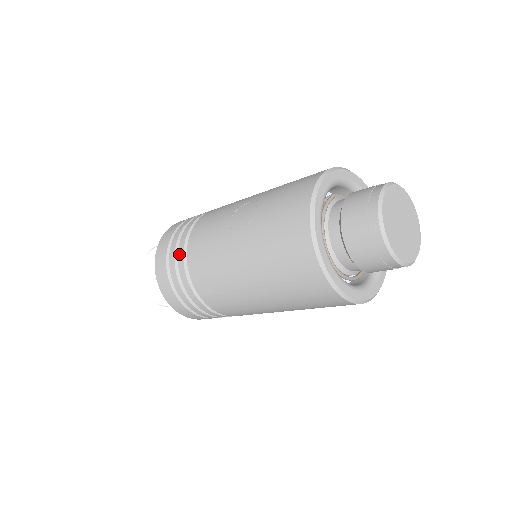
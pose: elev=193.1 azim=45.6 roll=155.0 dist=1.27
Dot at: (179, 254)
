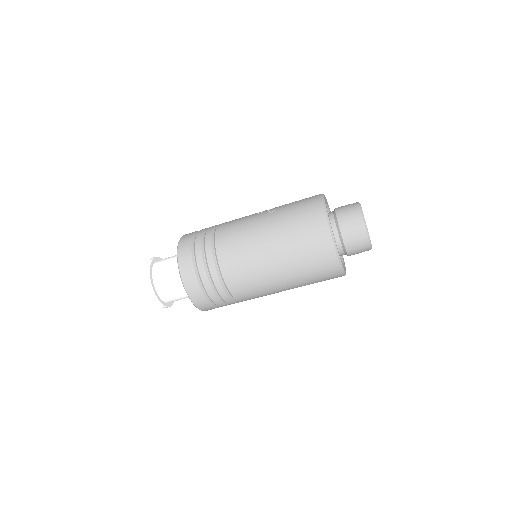
Dot at: (207, 234)
